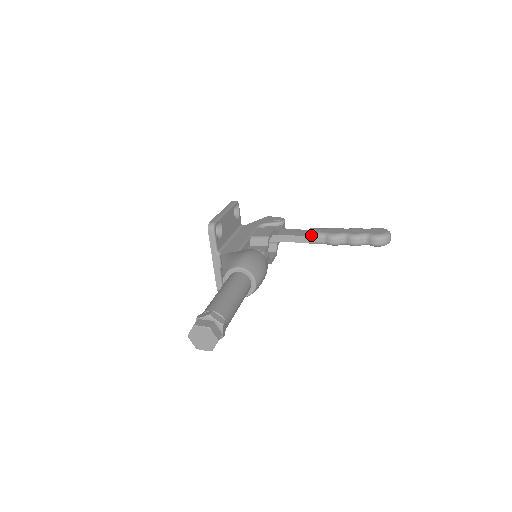
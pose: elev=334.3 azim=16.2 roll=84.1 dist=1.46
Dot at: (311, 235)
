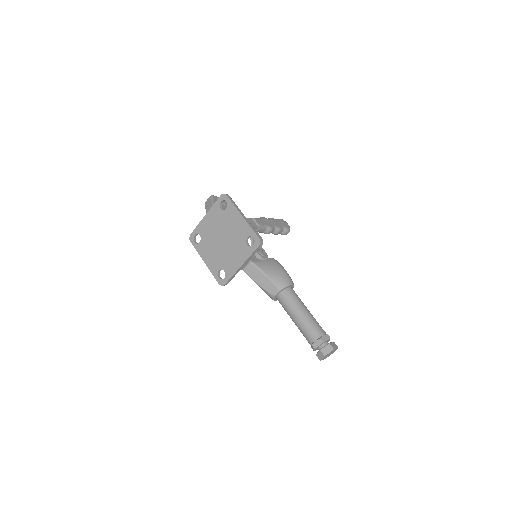
Dot at: (261, 227)
